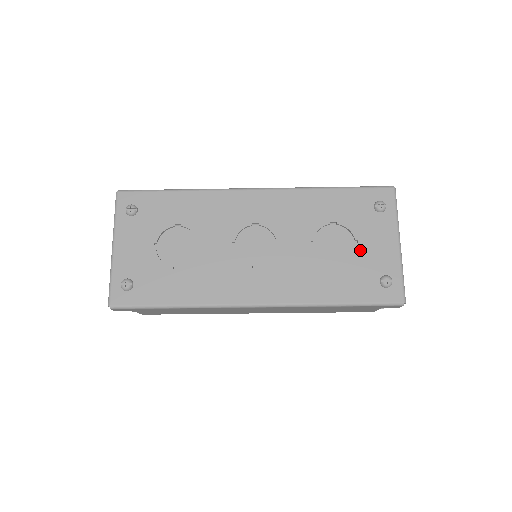
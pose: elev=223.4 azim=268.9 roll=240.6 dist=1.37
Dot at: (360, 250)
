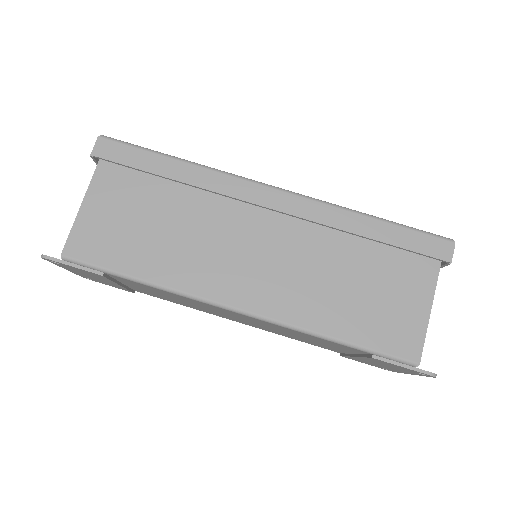
Dot at: occluded
